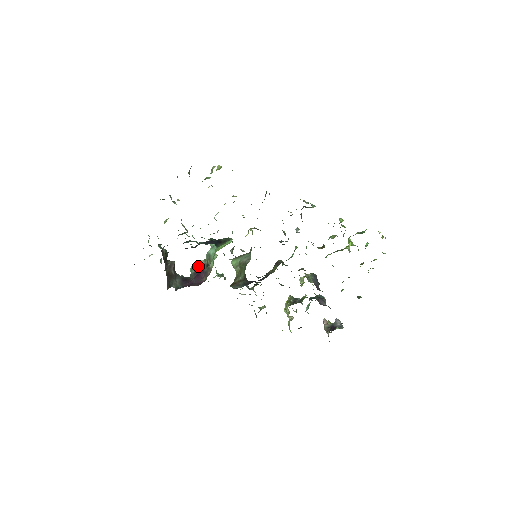
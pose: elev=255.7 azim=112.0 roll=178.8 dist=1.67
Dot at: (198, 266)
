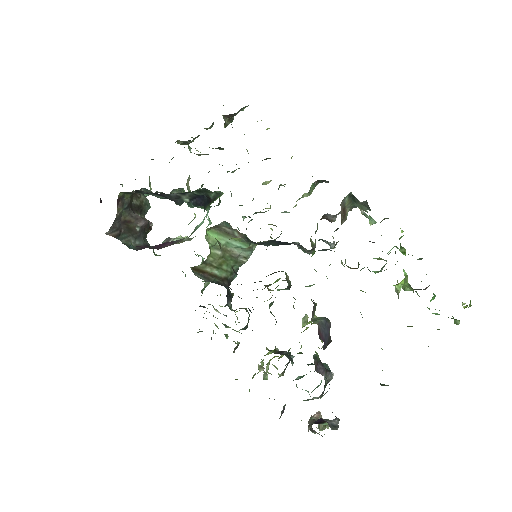
Dot at: (176, 239)
